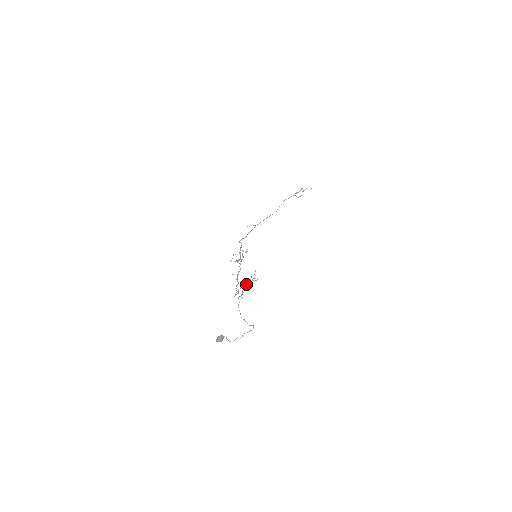
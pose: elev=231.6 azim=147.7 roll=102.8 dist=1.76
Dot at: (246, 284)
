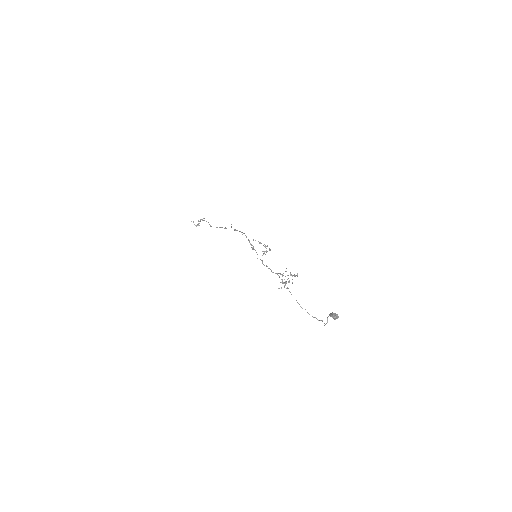
Dot at: occluded
